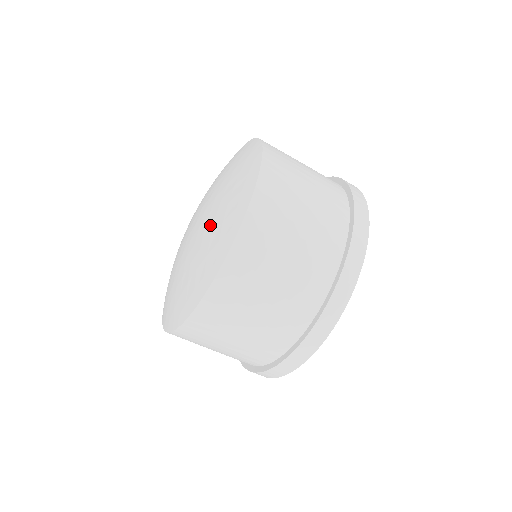
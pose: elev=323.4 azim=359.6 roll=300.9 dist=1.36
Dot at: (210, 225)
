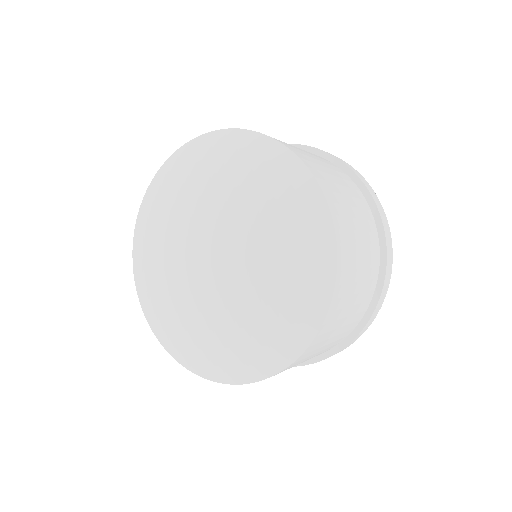
Dot at: (265, 233)
